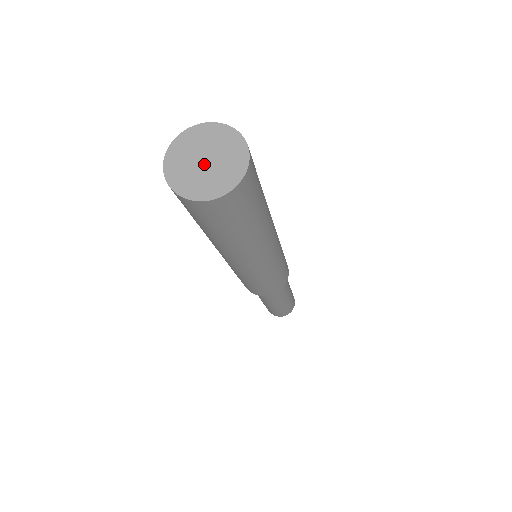
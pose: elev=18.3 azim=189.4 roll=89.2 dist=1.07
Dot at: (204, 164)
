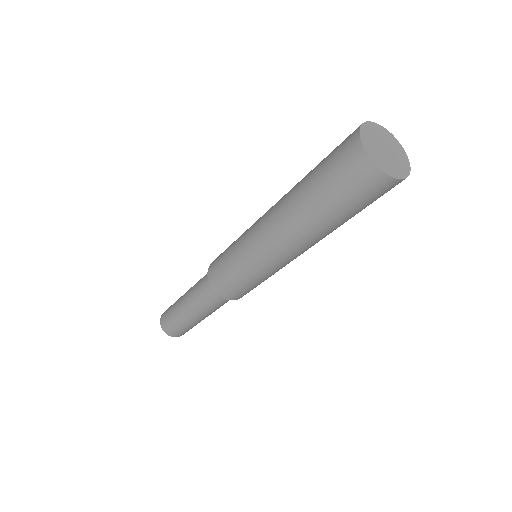
Dot at: (384, 149)
